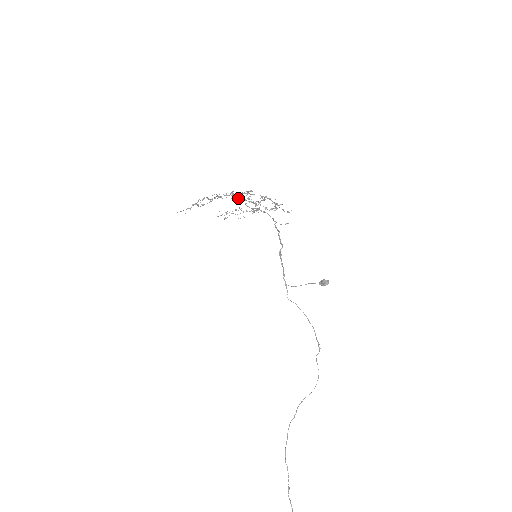
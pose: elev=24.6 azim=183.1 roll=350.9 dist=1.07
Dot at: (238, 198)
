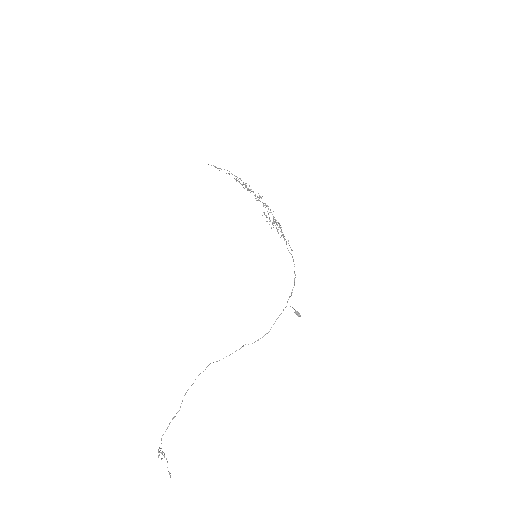
Dot at: (270, 210)
